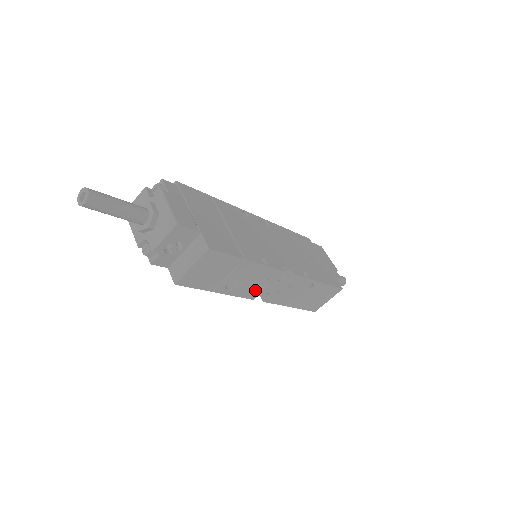
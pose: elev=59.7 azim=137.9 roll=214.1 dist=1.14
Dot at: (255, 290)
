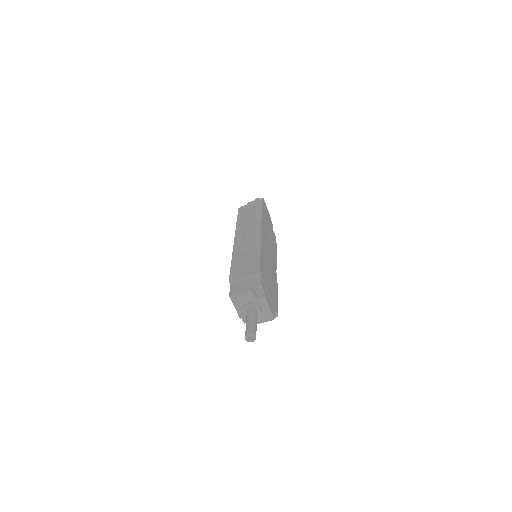
Dot at: occluded
